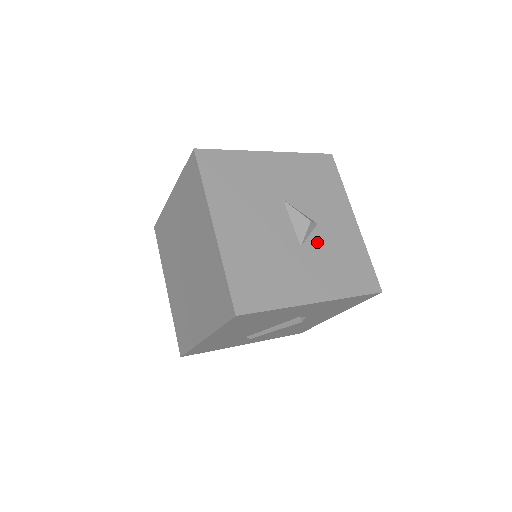
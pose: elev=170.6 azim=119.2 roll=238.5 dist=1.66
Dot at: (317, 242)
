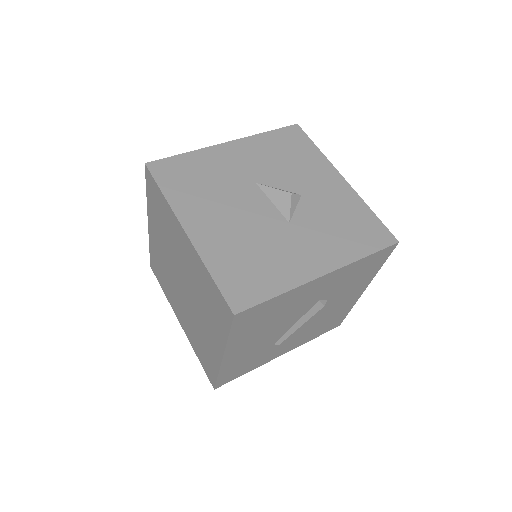
Dot at: (306, 213)
